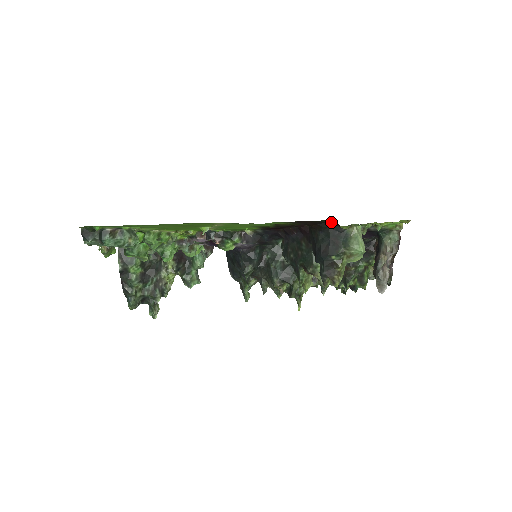
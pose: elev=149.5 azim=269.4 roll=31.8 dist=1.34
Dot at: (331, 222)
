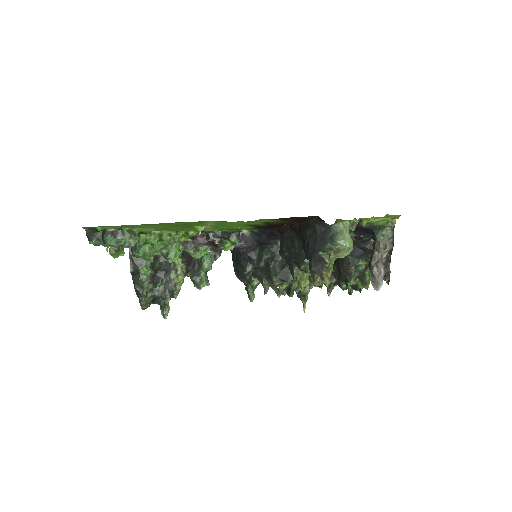
Dot at: (317, 218)
